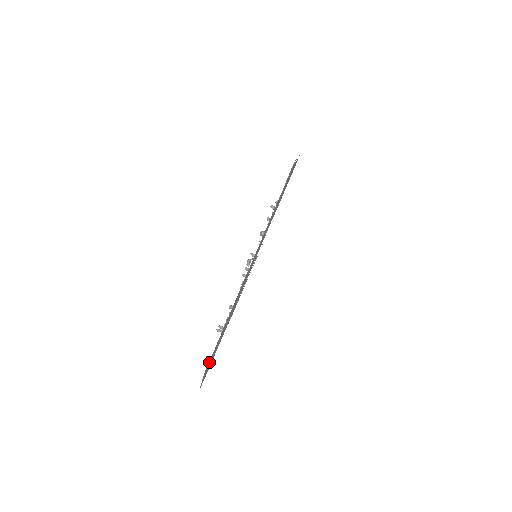
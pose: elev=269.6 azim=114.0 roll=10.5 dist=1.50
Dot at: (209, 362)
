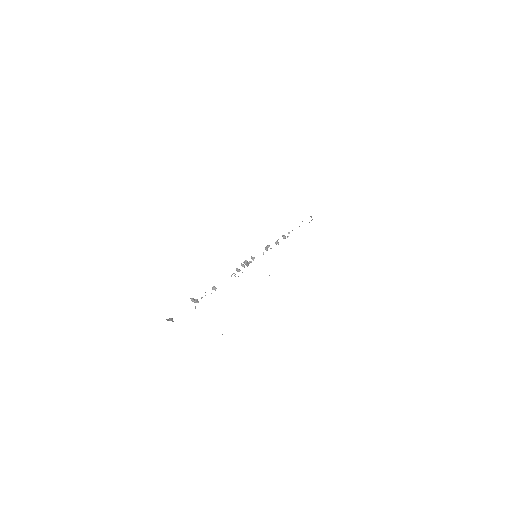
Dot at: occluded
